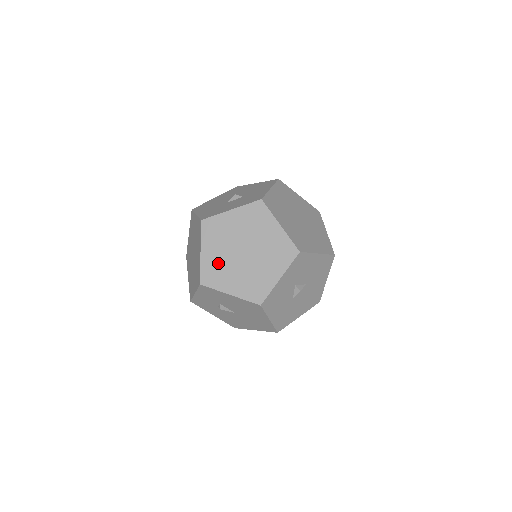
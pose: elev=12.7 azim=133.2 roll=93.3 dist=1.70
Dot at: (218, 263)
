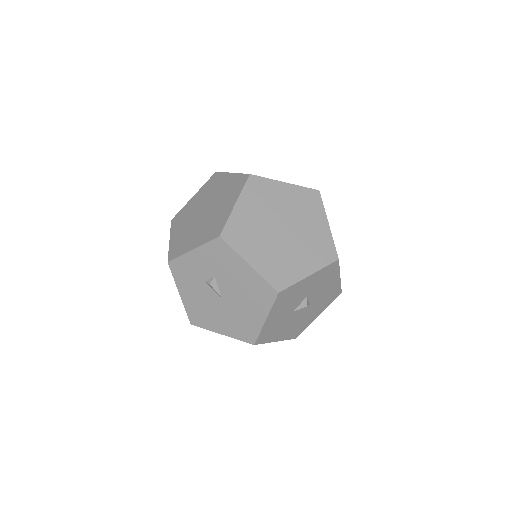
Dot at: (250, 225)
